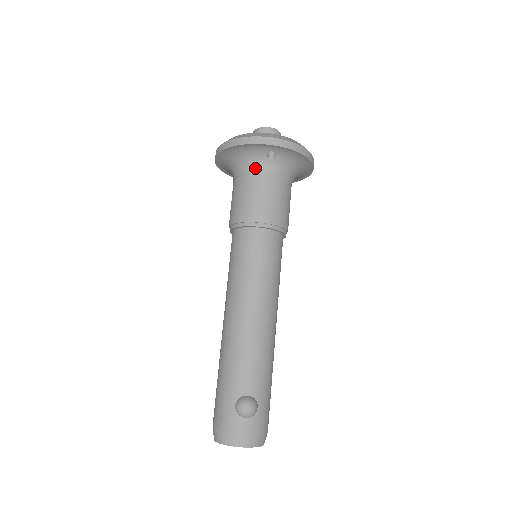
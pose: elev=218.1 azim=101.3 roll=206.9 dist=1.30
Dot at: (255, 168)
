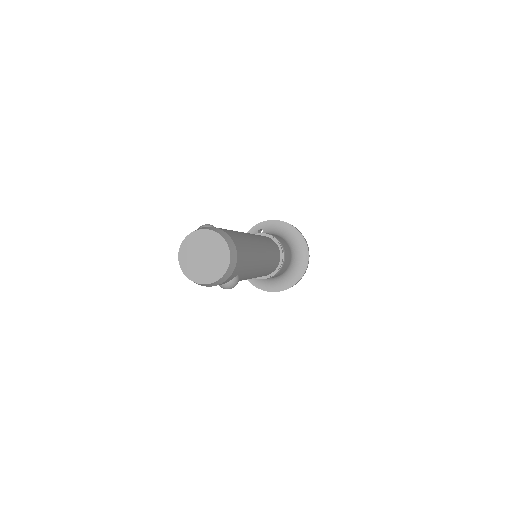
Dot at: occluded
